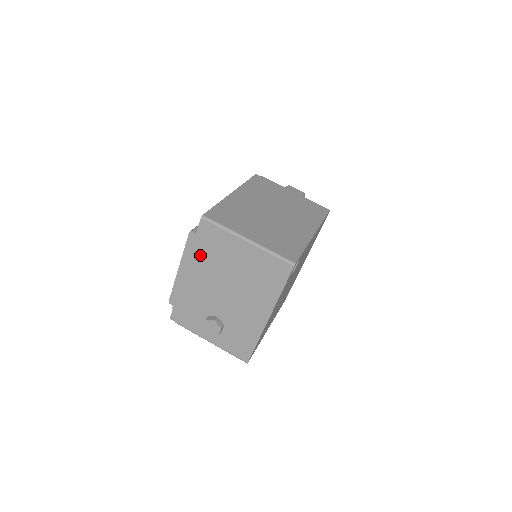
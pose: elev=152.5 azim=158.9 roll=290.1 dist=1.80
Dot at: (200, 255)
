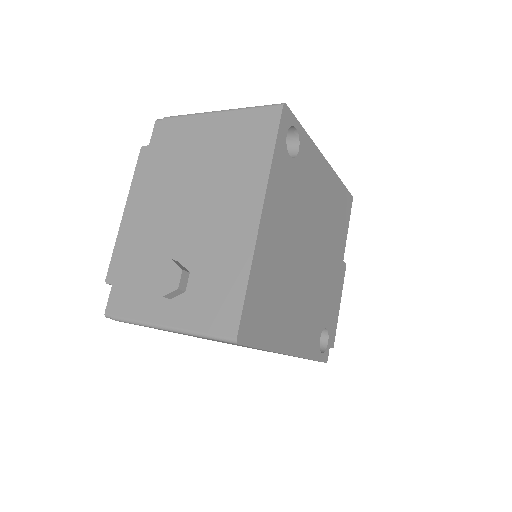
Dot at: (153, 171)
